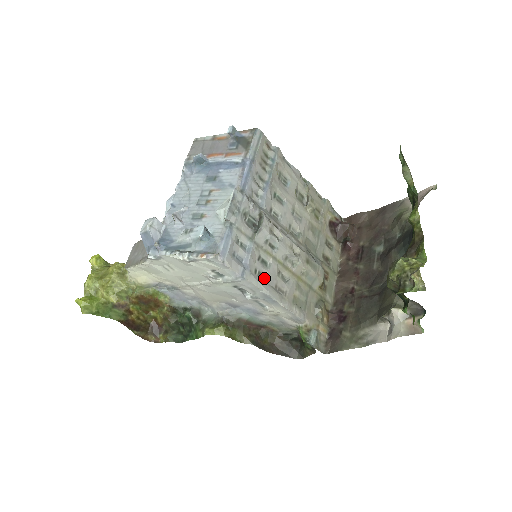
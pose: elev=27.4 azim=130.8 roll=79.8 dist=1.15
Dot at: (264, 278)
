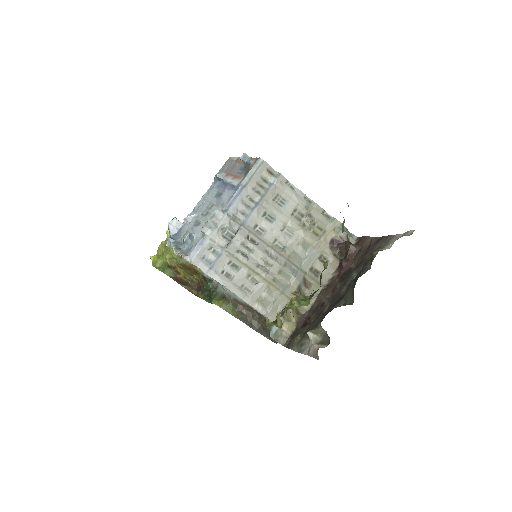
Dot at: (231, 278)
